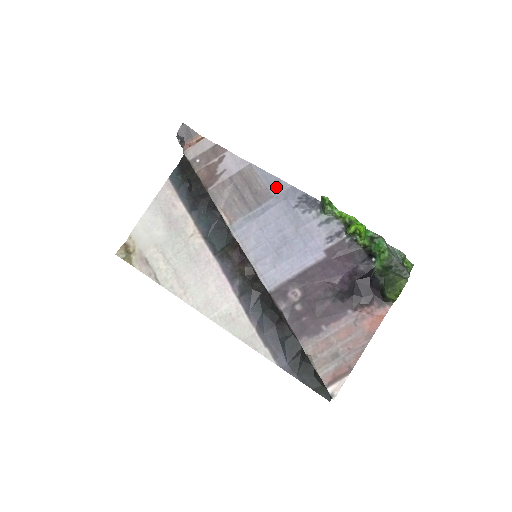
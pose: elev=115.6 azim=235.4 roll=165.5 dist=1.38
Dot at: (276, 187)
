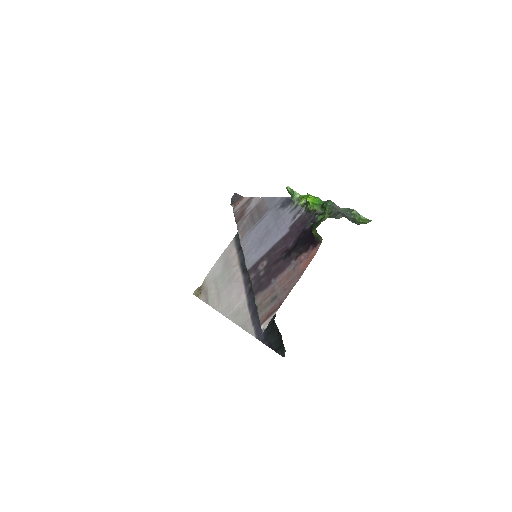
Dot at: (272, 203)
